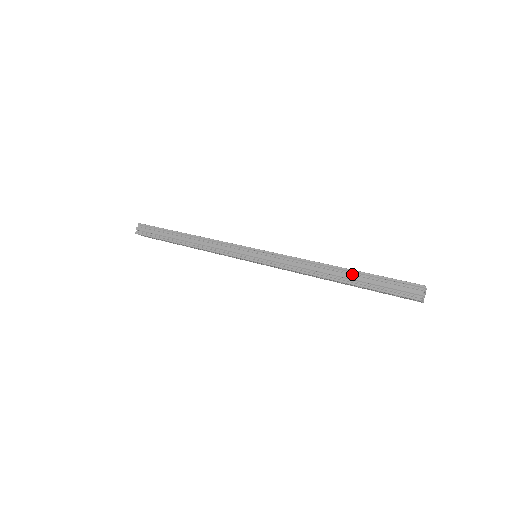
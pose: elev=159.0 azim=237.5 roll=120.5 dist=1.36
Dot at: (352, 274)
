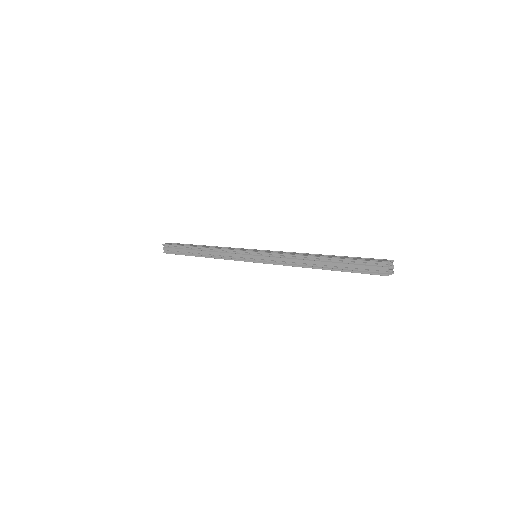
Dot at: occluded
